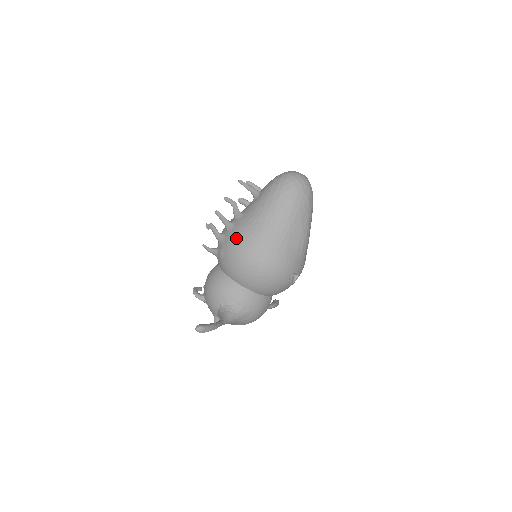
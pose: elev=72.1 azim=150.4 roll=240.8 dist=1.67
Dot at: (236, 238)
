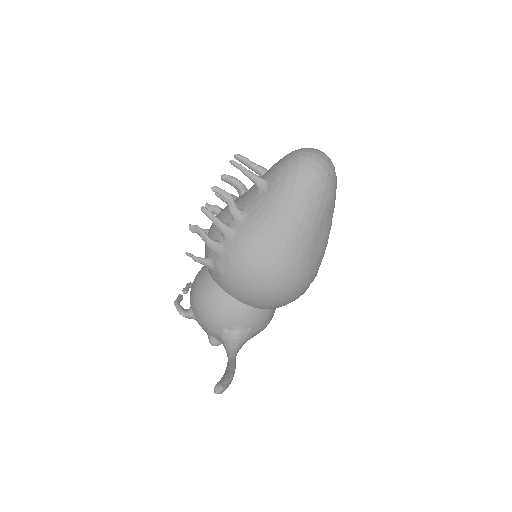
Dot at: (243, 254)
